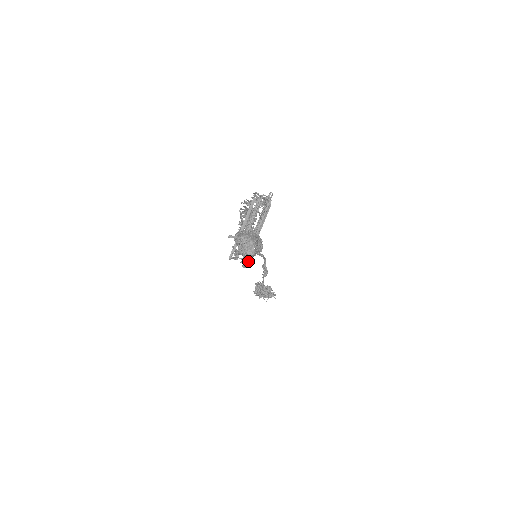
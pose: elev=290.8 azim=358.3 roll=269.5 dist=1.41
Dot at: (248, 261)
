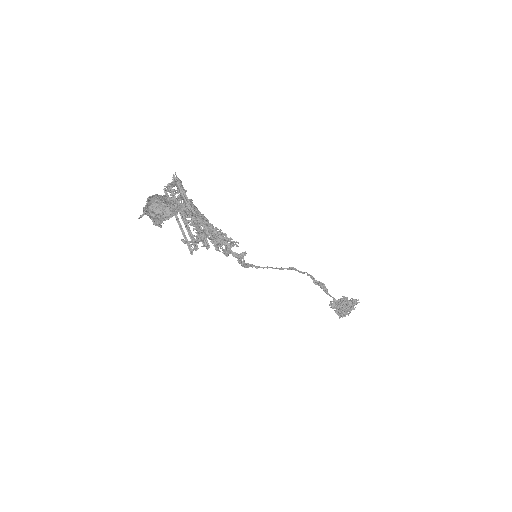
Dot at: (200, 237)
